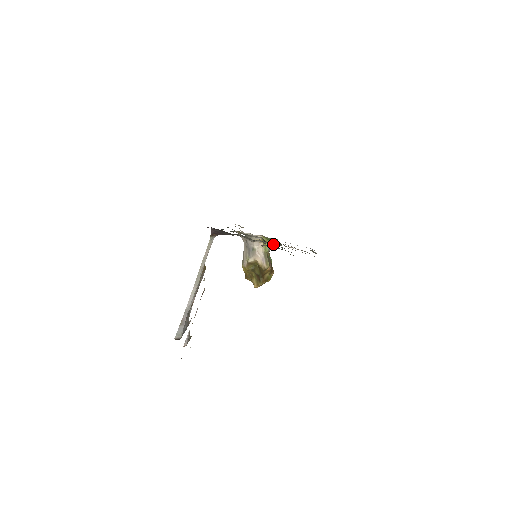
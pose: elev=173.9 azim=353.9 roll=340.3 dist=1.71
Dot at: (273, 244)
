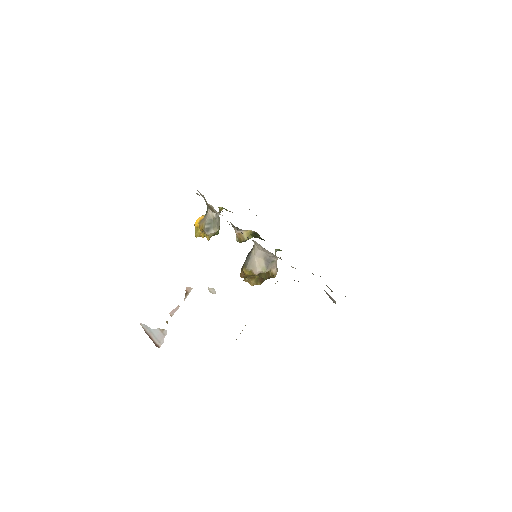
Dot at: occluded
